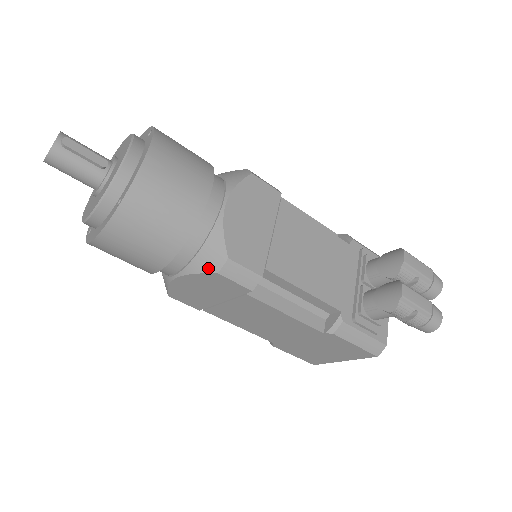
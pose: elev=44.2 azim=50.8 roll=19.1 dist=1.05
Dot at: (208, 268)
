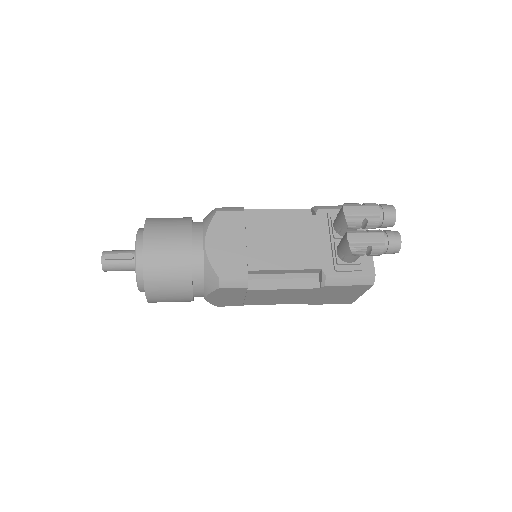
Dot at: (213, 287)
